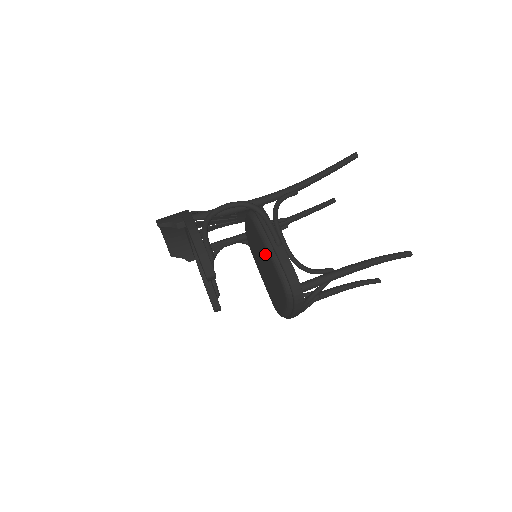
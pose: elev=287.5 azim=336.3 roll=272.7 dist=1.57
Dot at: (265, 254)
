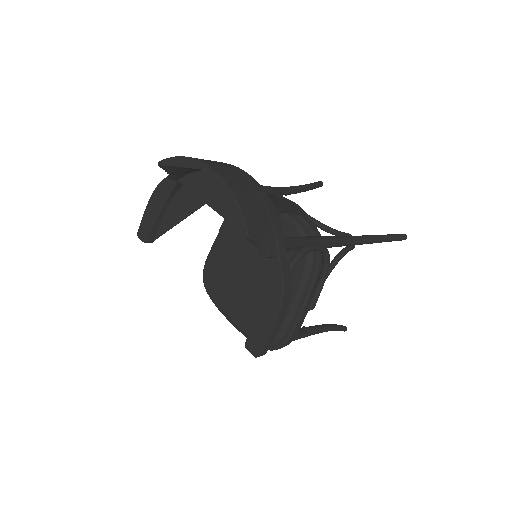
Dot at: occluded
